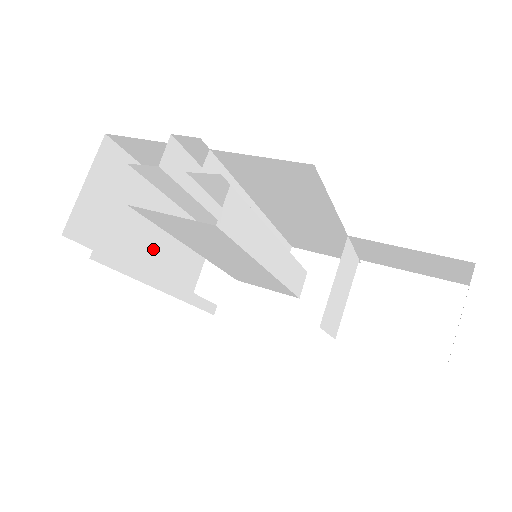
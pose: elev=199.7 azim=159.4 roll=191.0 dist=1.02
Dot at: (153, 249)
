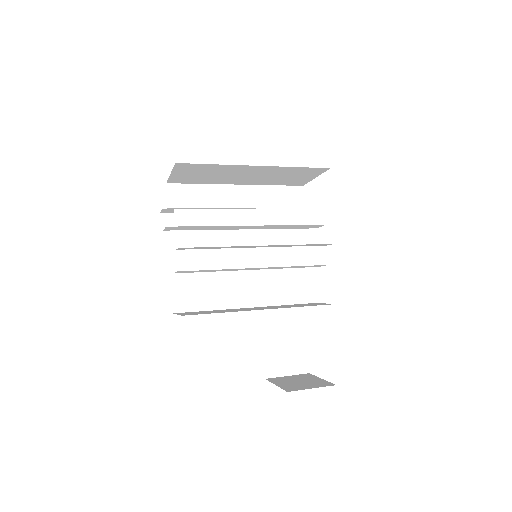
Dot at: (247, 179)
